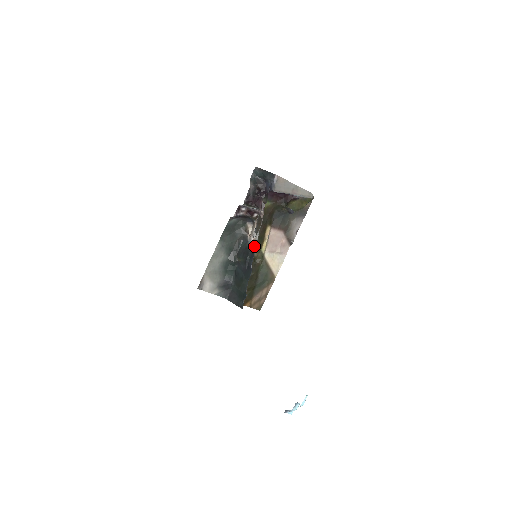
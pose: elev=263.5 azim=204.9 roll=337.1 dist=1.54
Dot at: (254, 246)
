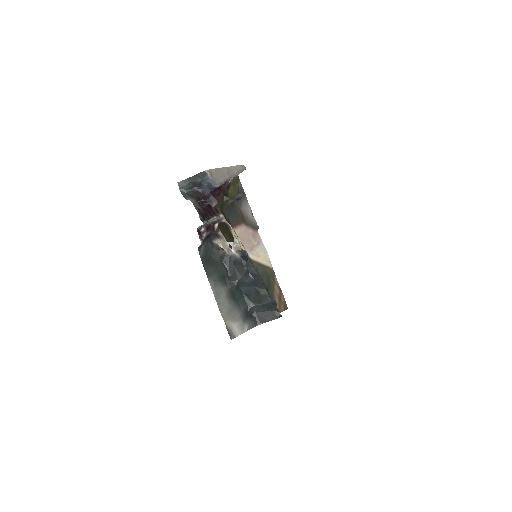
Dot at: (242, 252)
